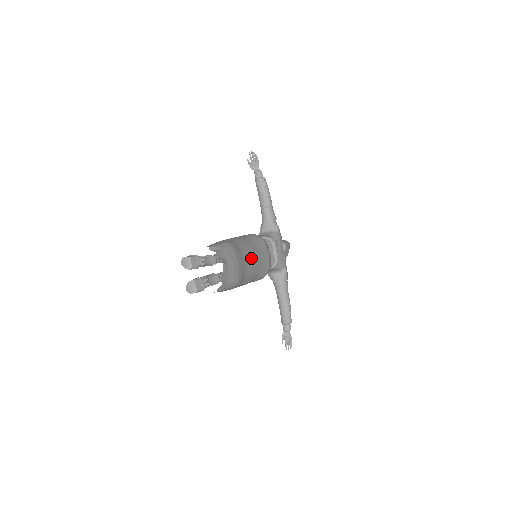
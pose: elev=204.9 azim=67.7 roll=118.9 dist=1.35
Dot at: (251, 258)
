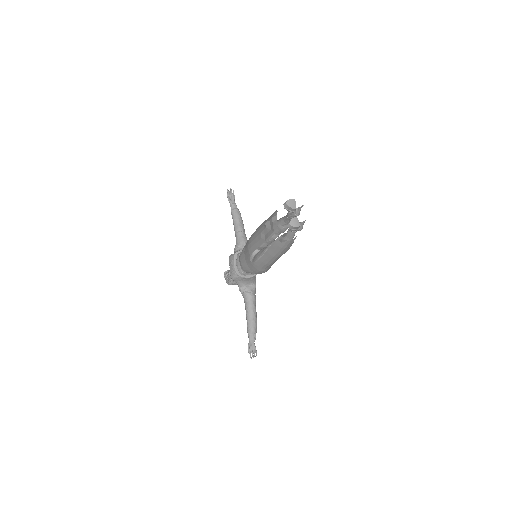
Dot at: occluded
